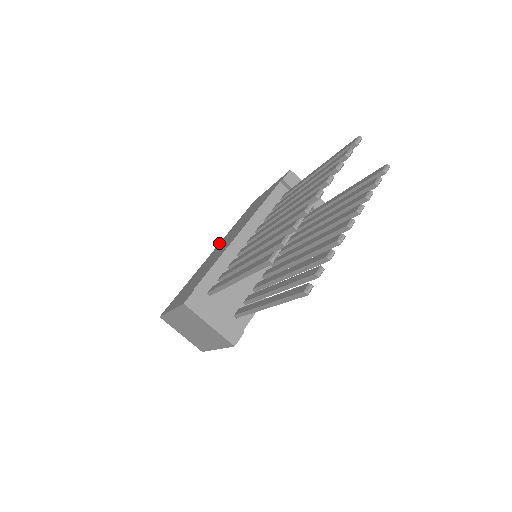
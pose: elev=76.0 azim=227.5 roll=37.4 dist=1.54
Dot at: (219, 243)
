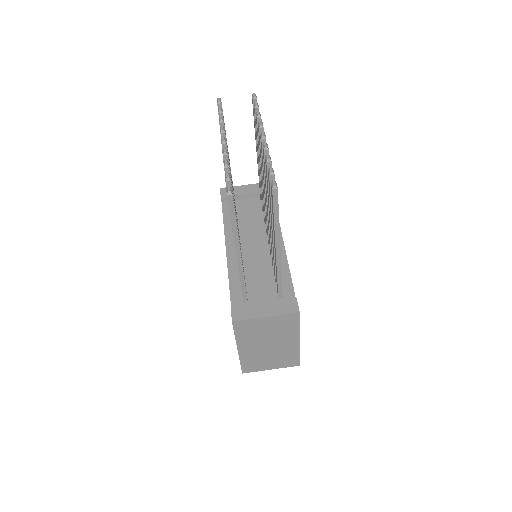
Dot at: occluded
